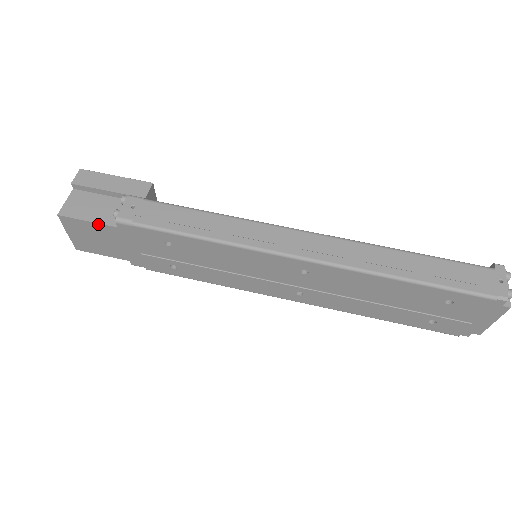
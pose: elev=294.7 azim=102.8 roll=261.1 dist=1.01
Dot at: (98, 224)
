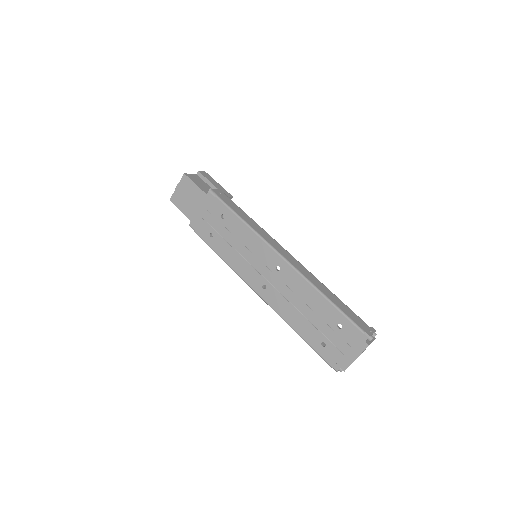
Dot at: (199, 188)
